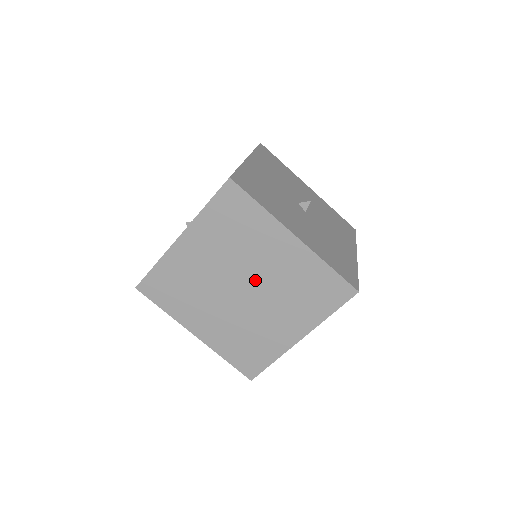
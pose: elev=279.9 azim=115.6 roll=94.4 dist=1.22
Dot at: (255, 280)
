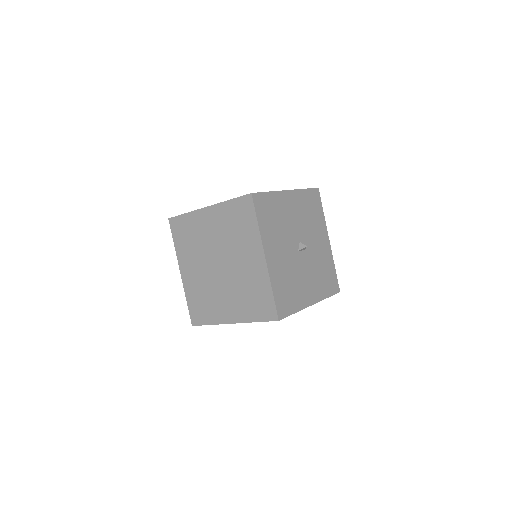
Dot at: (229, 266)
